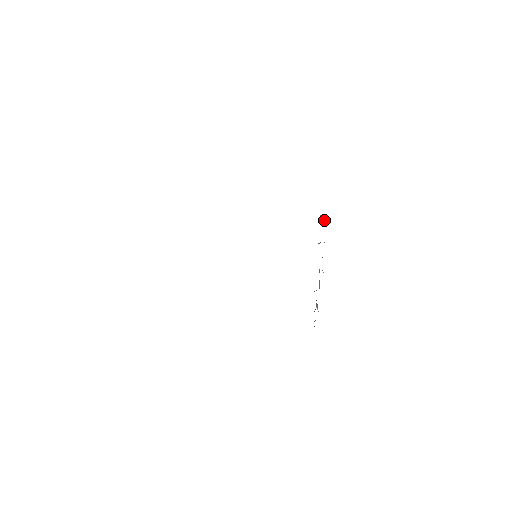
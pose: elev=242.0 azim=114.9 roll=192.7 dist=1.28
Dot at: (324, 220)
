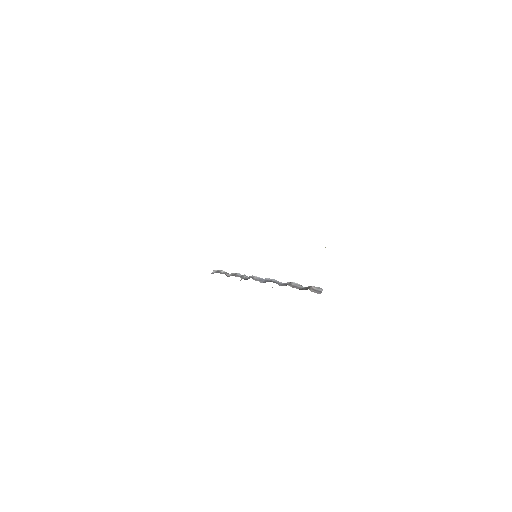
Dot at: (310, 289)
